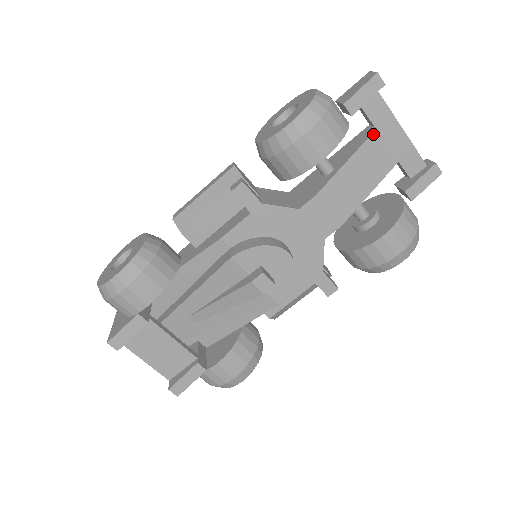
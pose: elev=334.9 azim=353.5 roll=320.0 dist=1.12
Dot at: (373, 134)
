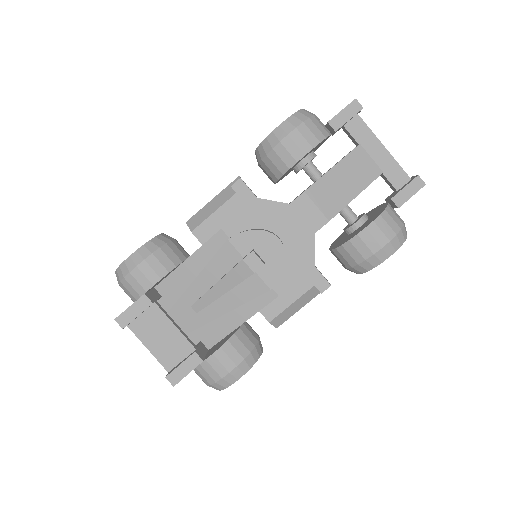
Dot at: (356, 148)
